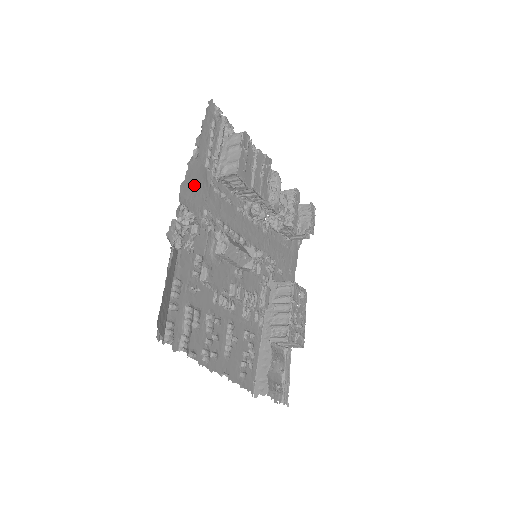
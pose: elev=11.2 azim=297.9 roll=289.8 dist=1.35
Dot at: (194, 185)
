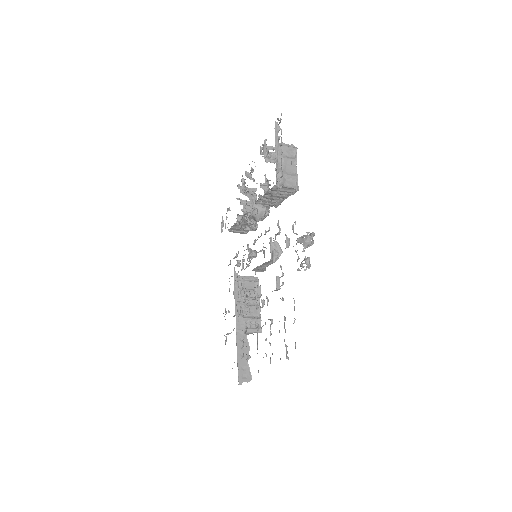
Dot at: occluded
